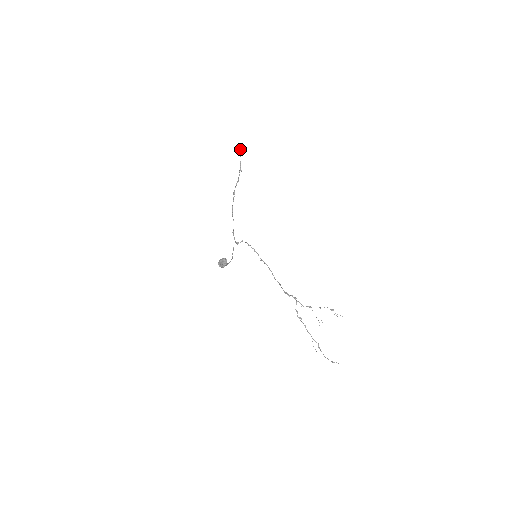
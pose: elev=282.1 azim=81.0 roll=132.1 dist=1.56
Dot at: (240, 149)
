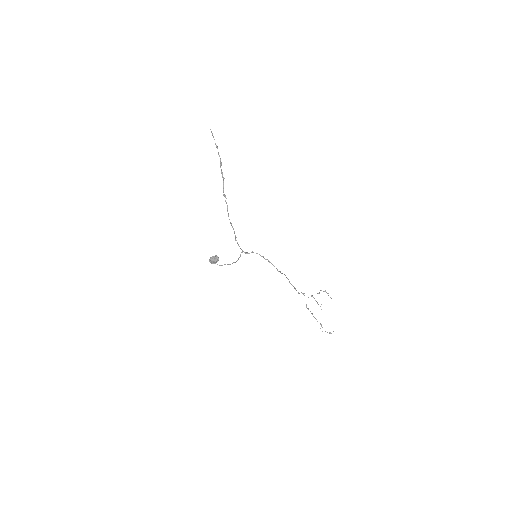
Dot at: (214, 139)
